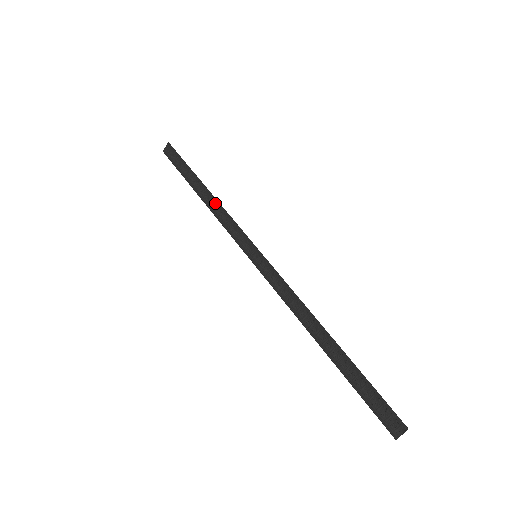
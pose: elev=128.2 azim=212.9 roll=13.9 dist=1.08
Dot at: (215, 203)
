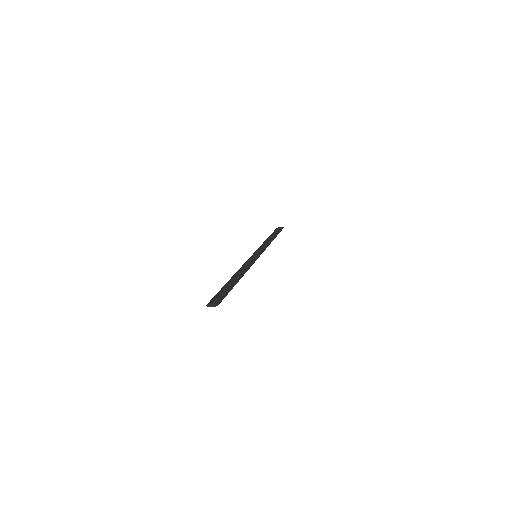
Dot at: (269, 242)
